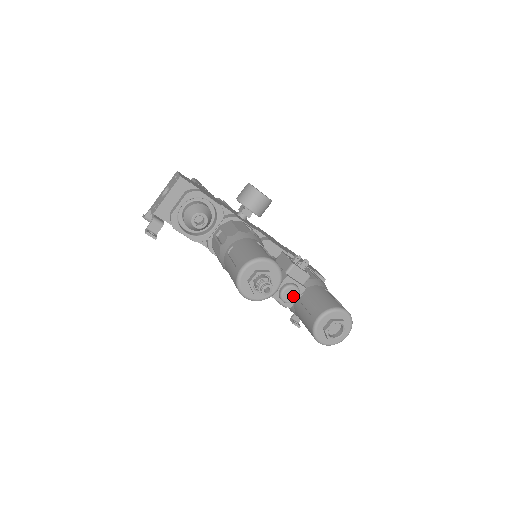
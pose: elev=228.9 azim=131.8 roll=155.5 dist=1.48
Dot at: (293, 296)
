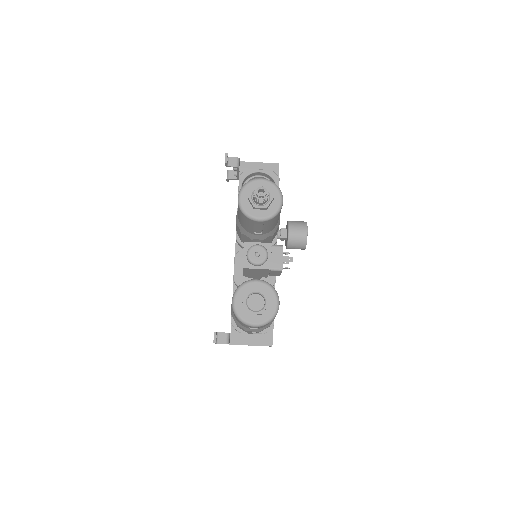
Dot at: (258, 258)
